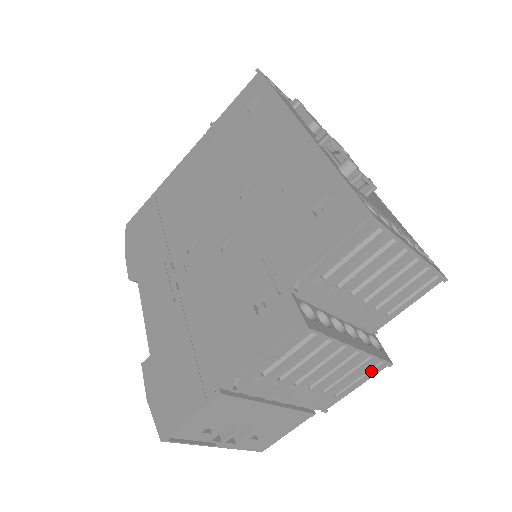
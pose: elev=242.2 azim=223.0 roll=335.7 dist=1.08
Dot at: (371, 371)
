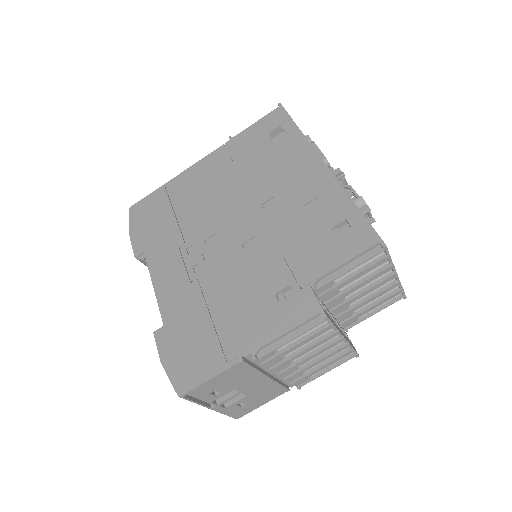
Dot at: (342, 359)
